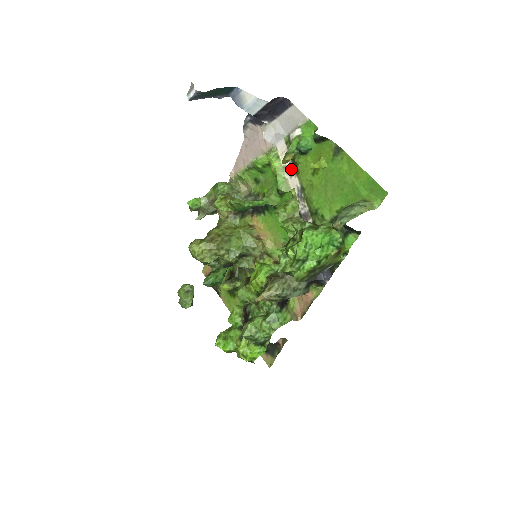
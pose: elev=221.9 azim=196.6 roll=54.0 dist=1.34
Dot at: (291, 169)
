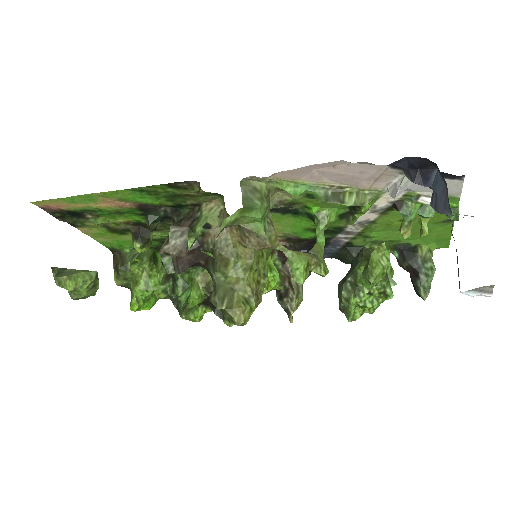
Dot at: (380, 210)
